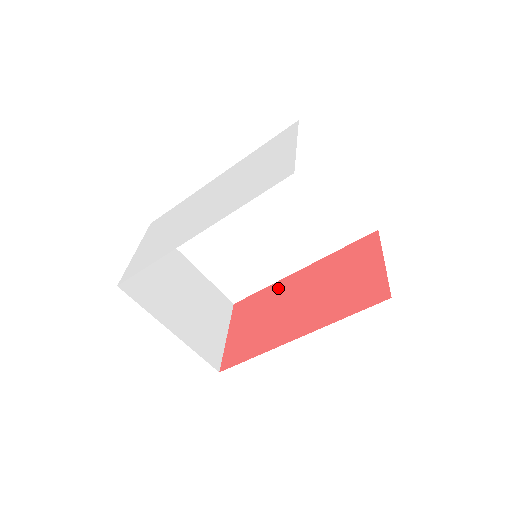
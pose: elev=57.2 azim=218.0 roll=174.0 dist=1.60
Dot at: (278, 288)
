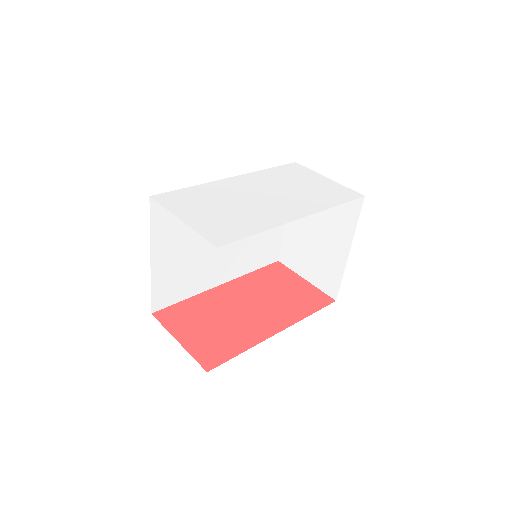
Dot at: (209, 298)
